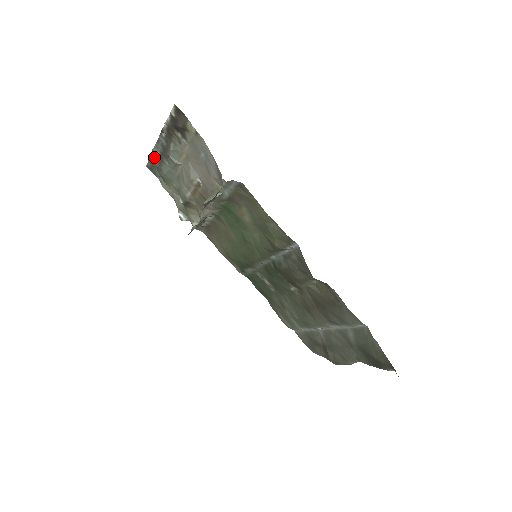
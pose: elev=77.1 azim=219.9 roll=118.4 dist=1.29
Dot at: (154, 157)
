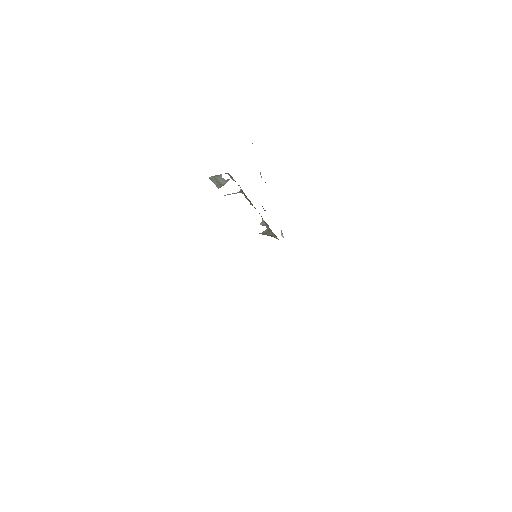
Dot at: occluded
